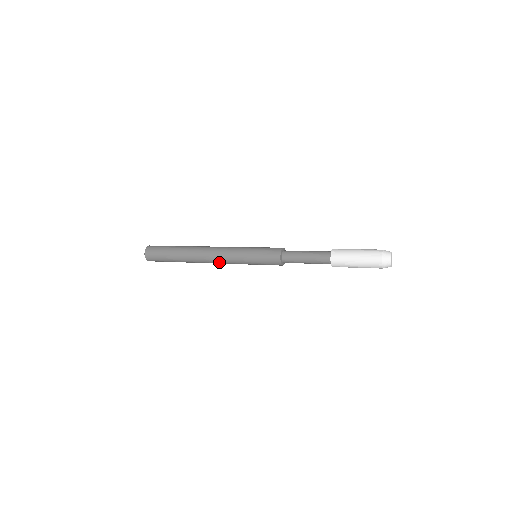
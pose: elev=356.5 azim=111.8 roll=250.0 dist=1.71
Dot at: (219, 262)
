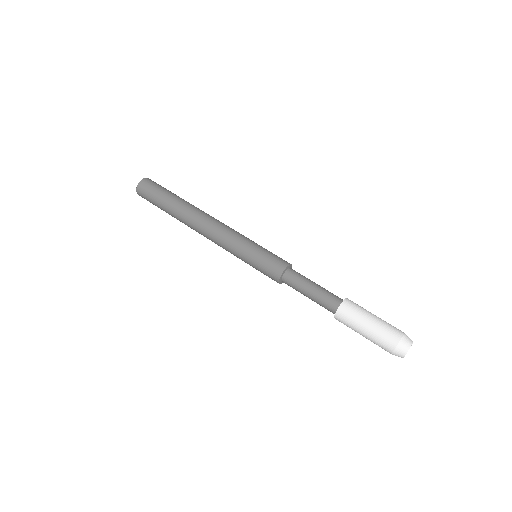
Dot at: occluded
